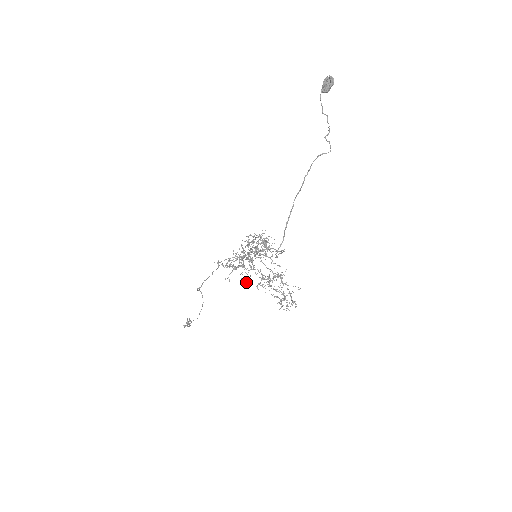
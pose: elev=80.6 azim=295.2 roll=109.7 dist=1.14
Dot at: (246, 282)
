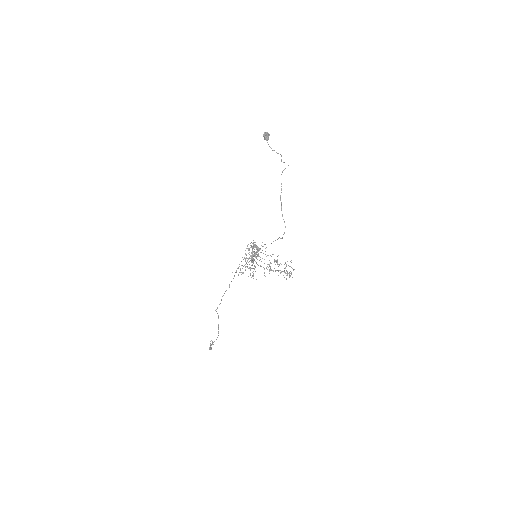
Dot at: occluded
